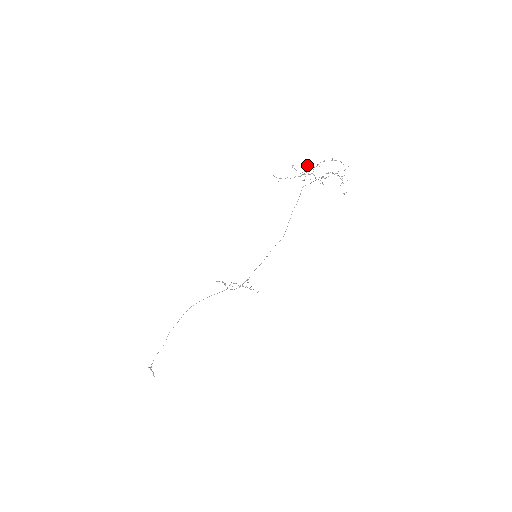
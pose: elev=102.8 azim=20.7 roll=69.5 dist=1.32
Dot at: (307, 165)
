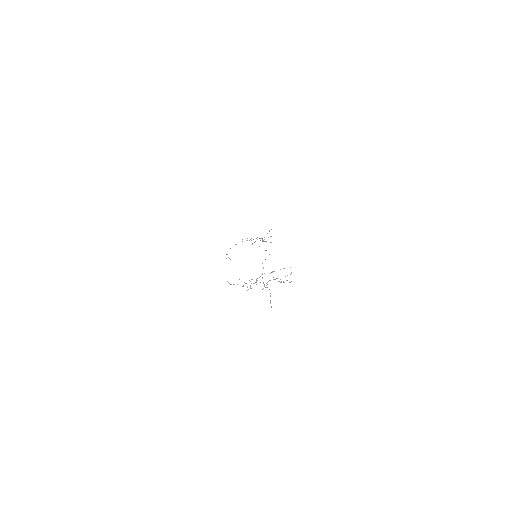
Dot at: occluded
